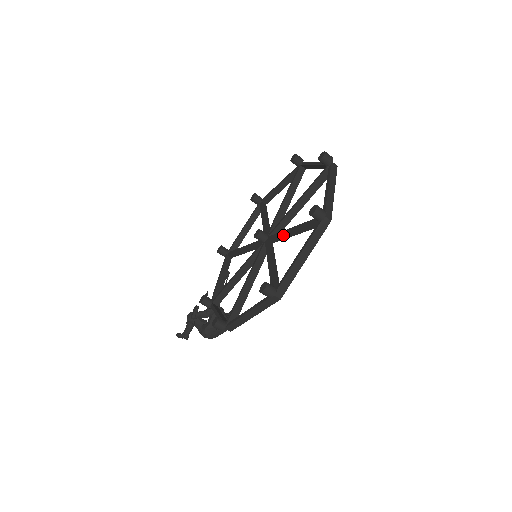
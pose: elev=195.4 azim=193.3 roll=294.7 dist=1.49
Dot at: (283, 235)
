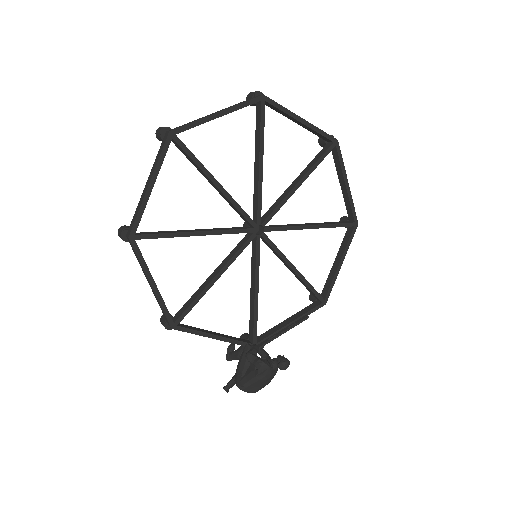
Dot at: (228, 202)
